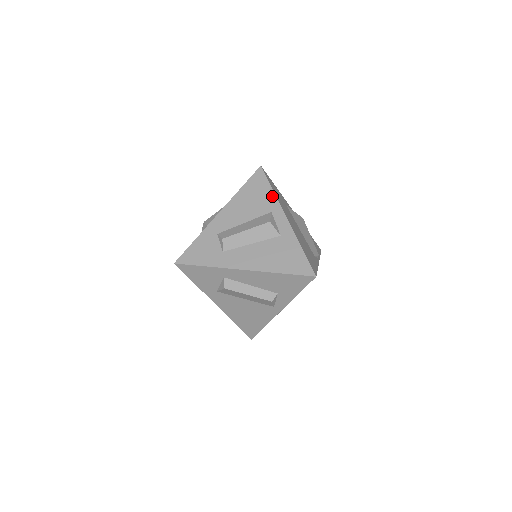
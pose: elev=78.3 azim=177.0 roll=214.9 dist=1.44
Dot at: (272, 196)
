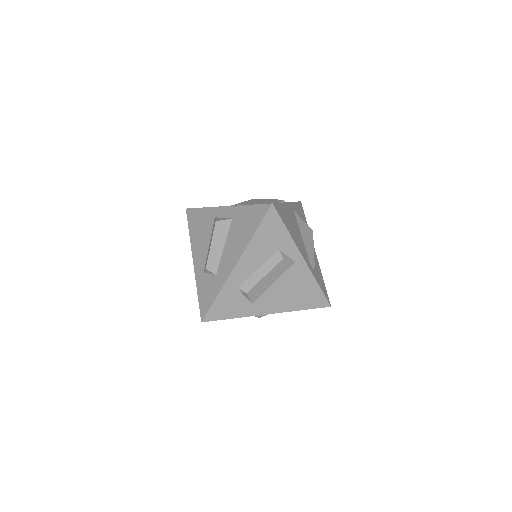
Dot at: (206, 211)
